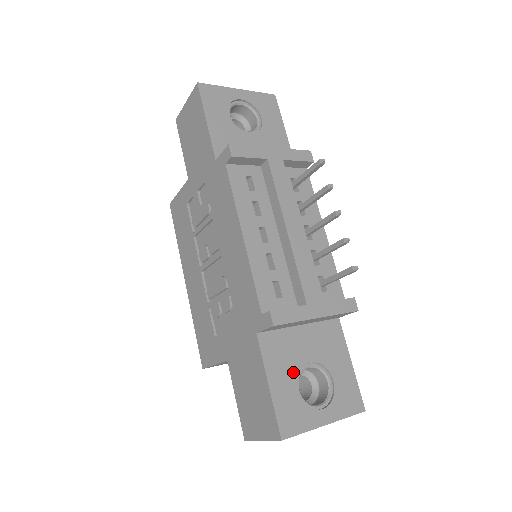
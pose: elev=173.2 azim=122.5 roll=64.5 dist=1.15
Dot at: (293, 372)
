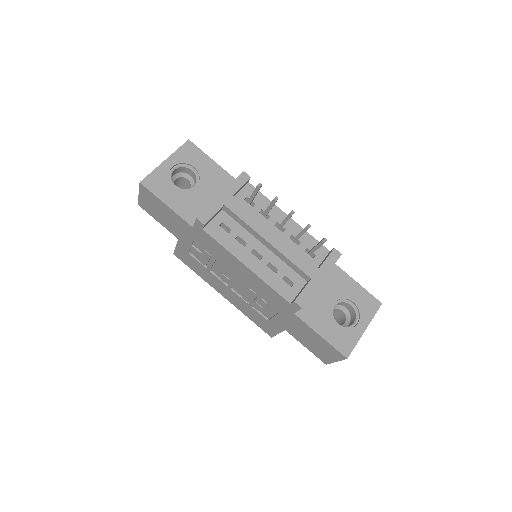
Dot at: (328, 317)
